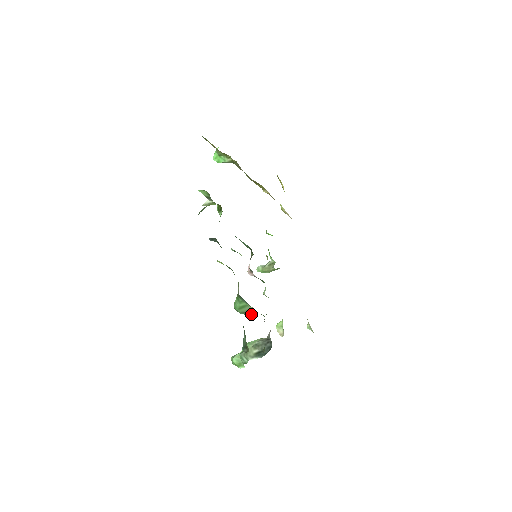
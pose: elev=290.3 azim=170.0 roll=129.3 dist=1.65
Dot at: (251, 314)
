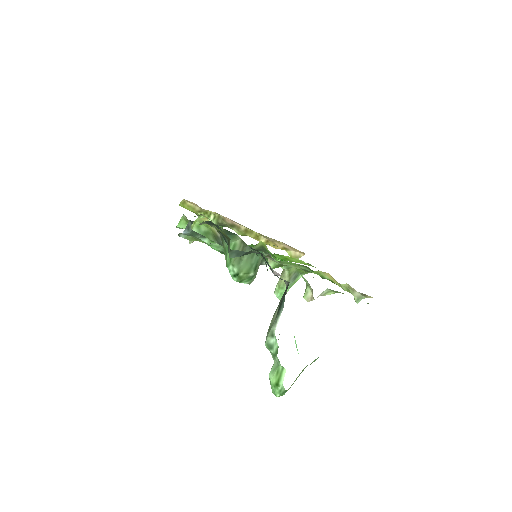
Dot at: (248, 262)
